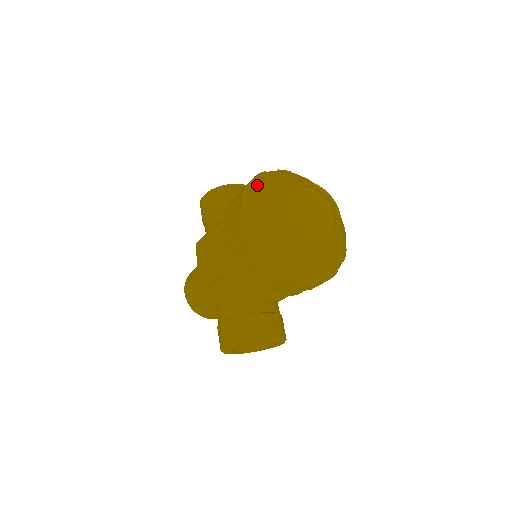
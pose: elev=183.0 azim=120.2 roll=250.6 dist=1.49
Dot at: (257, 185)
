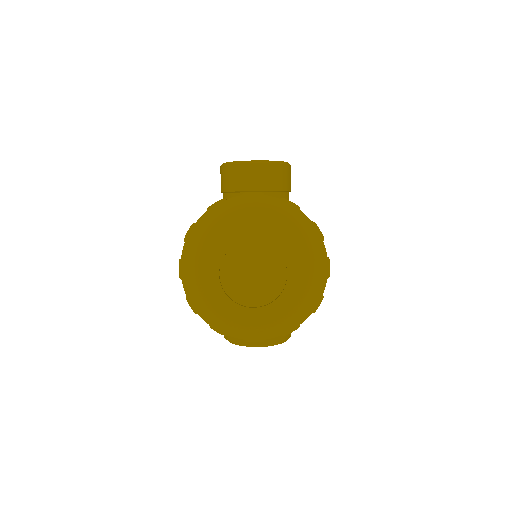
Dot at: (201, 227)
